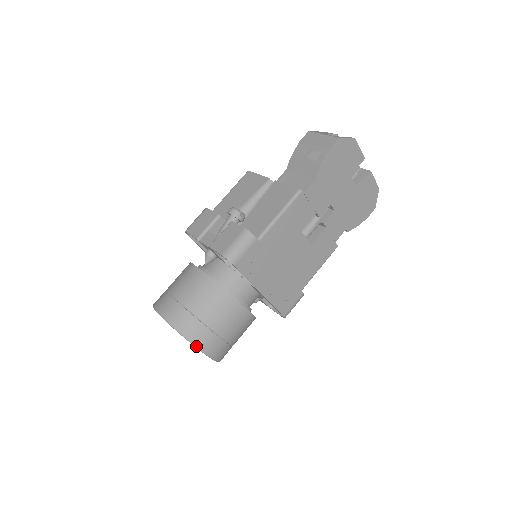
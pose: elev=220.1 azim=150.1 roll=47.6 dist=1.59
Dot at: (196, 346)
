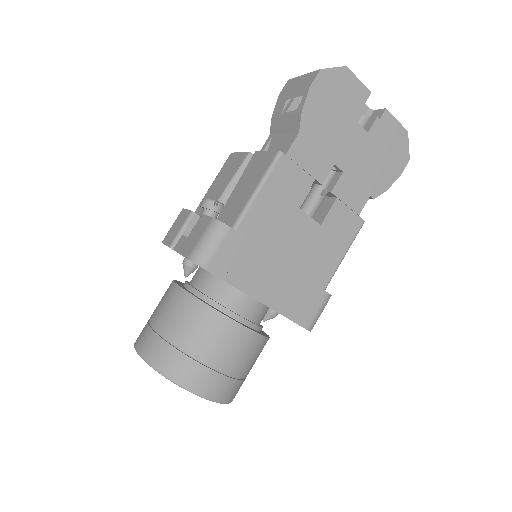
Dot at: (182, 386)
